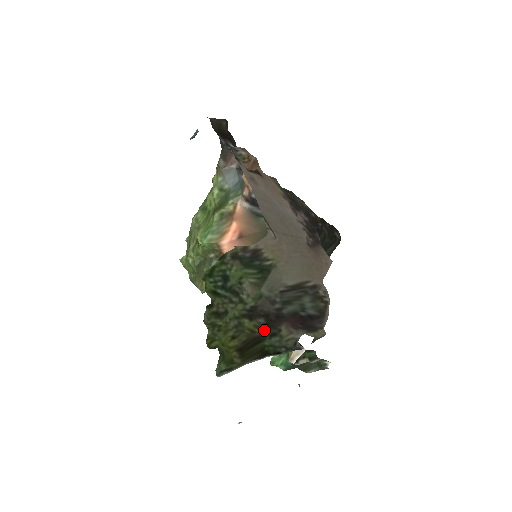
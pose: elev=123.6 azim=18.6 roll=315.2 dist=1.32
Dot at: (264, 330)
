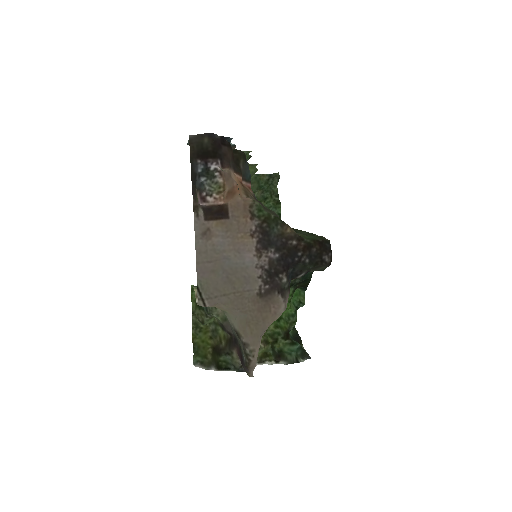
Dot at: (225, 345)
